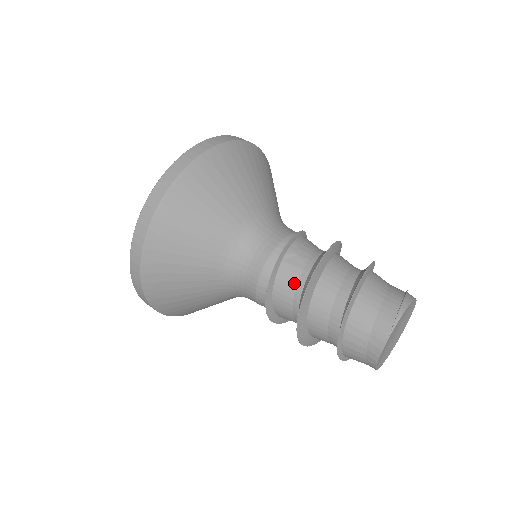
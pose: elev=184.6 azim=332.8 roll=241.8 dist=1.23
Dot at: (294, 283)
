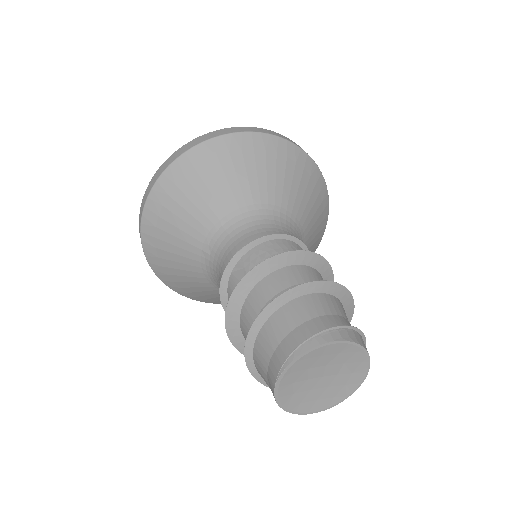
Dot at: occluded
